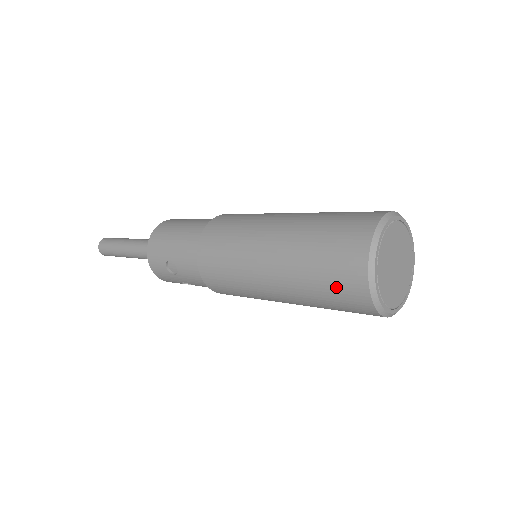
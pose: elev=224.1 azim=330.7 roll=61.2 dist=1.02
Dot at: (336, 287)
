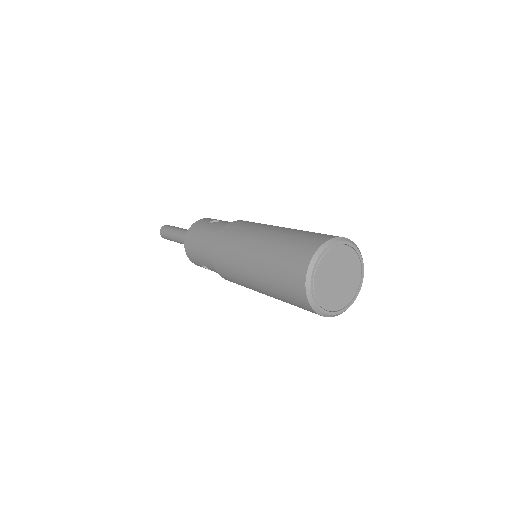
Dot at: (298, 306)
